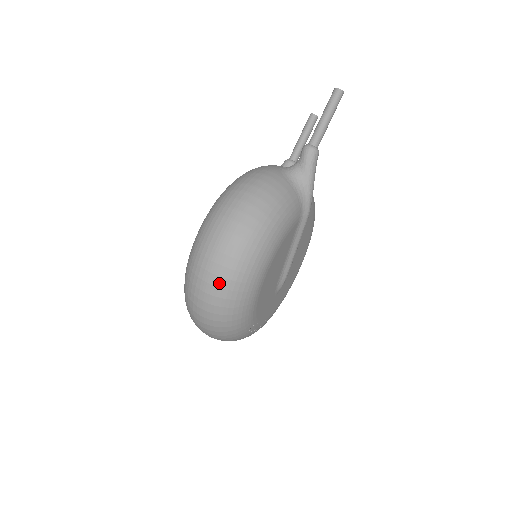
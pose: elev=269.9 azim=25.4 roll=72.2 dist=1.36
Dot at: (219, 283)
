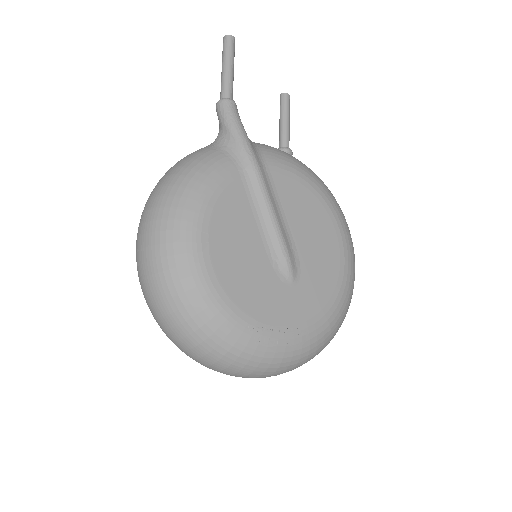
Dot at: (151, 284)
